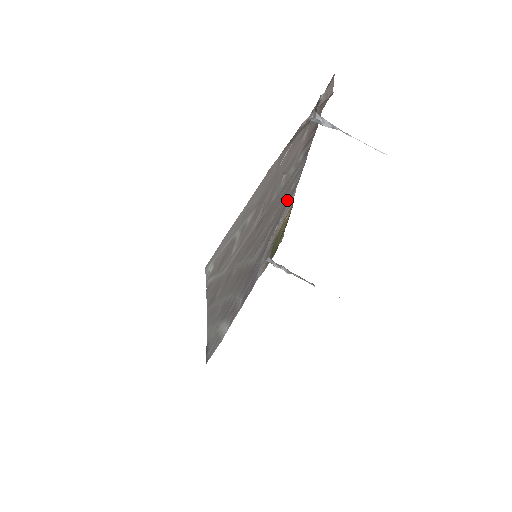
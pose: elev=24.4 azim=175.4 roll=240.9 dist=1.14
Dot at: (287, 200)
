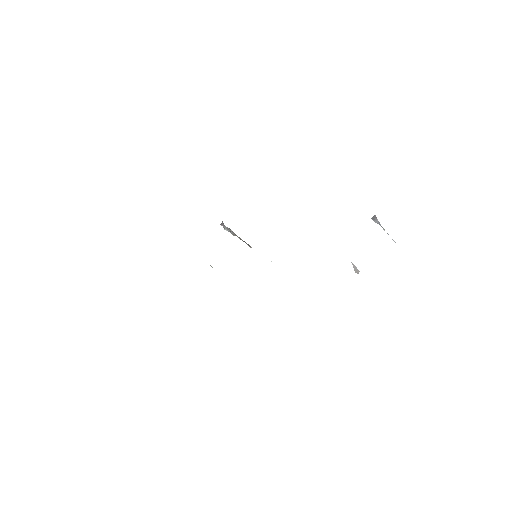
Dot at: occluded
